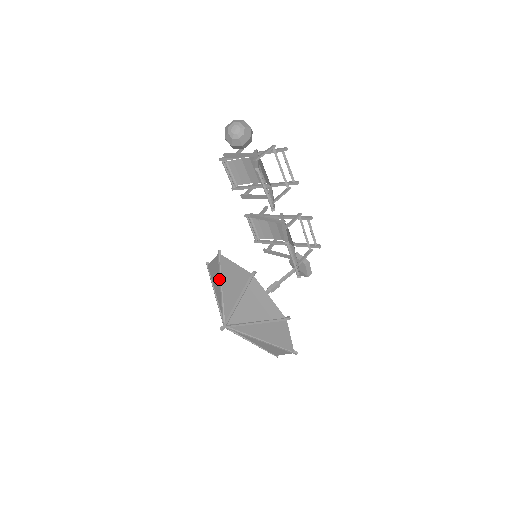
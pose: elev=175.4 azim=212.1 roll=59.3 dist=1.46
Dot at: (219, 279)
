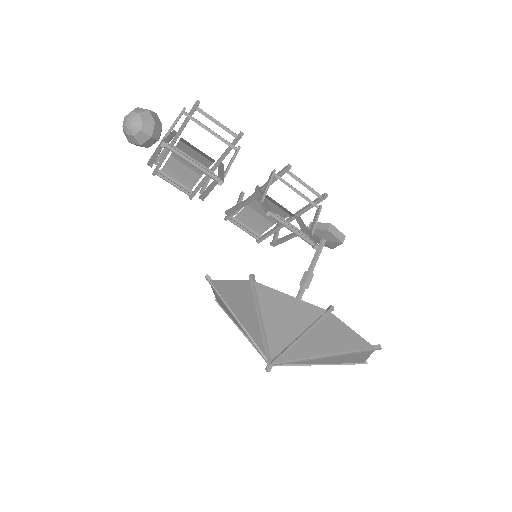
Dot at: (229, 310)
